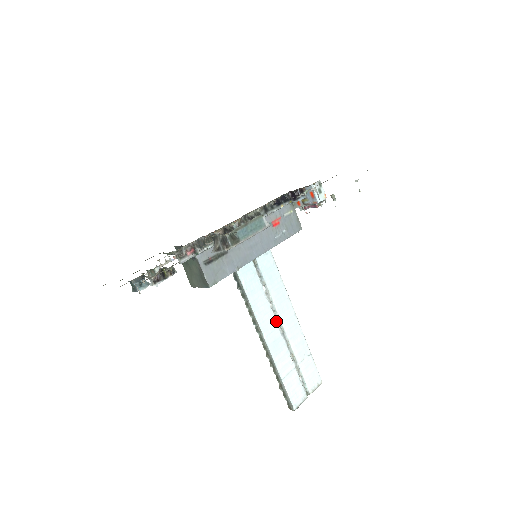
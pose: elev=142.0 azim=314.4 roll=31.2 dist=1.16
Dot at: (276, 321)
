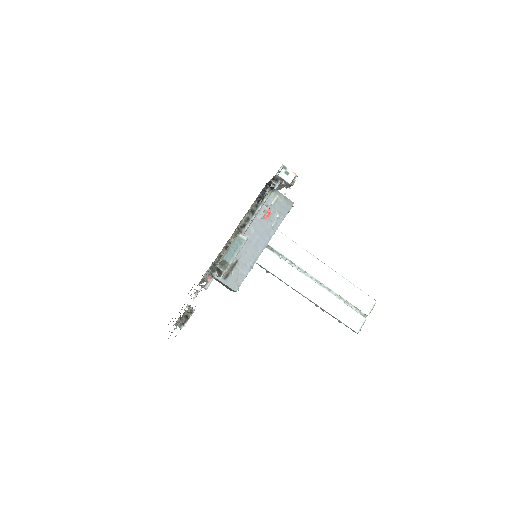
Dot at: (310, 279)
